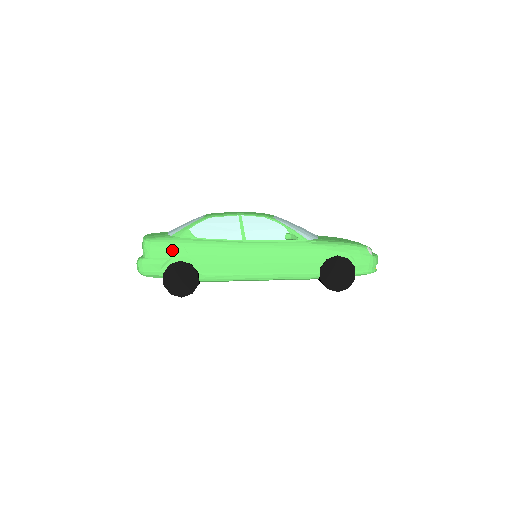
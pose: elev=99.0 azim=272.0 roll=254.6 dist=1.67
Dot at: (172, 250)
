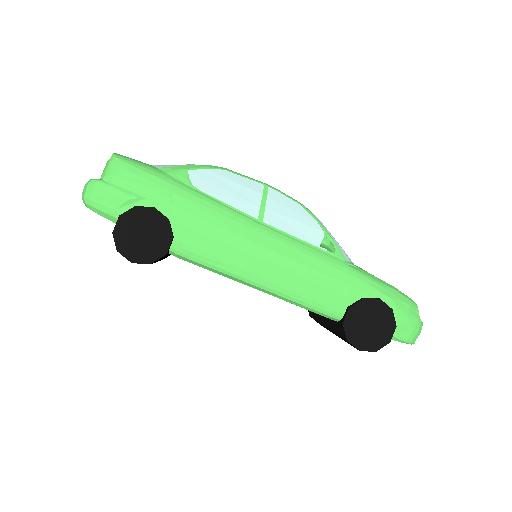
Dot at: (150, 186)
